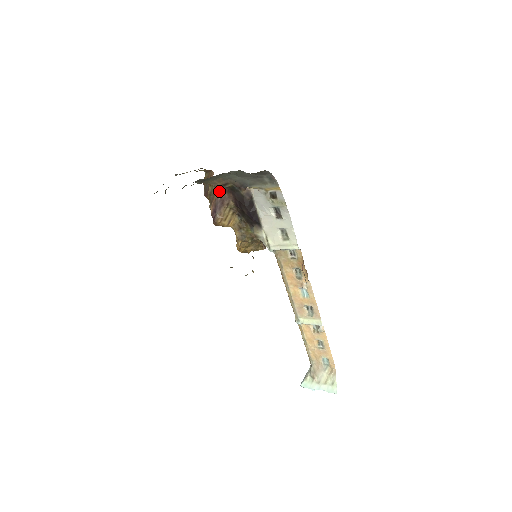
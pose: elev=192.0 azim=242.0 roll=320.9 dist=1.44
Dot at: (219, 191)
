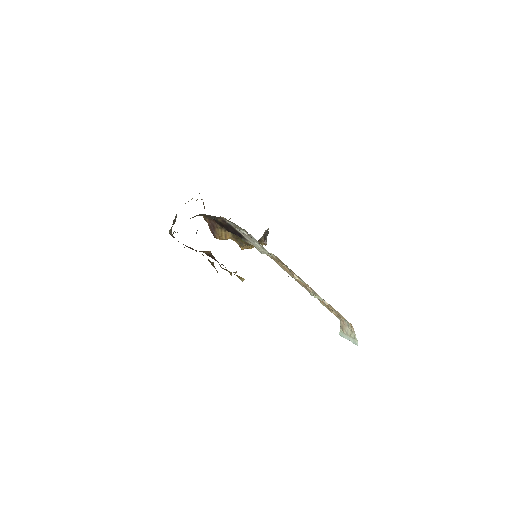
Dot at: (207, 219)
